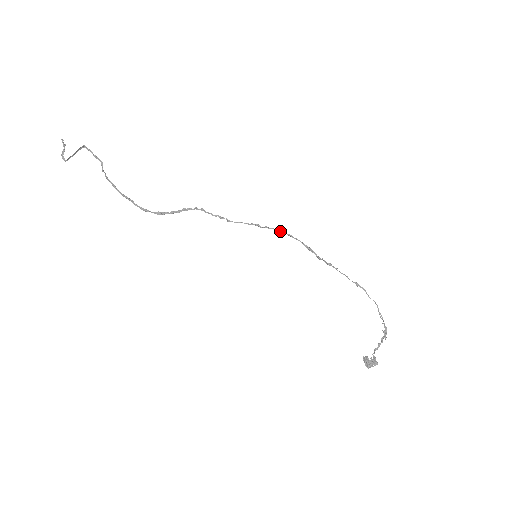
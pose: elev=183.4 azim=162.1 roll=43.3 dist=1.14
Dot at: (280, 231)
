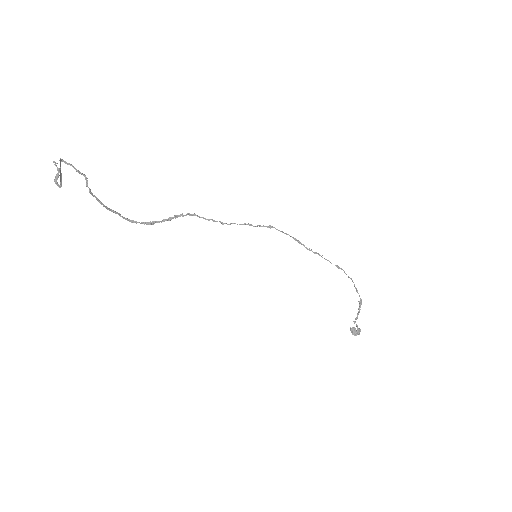
Dot at: occluded
